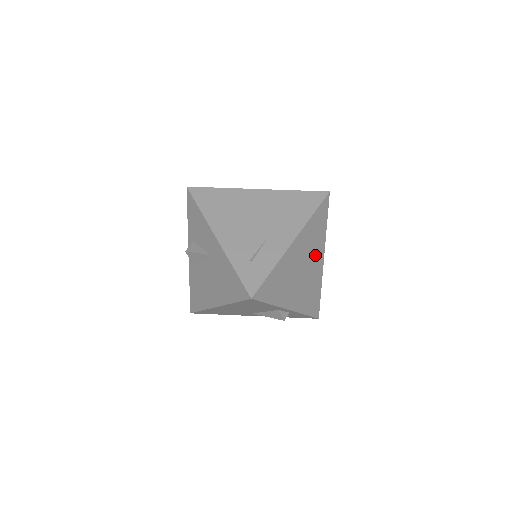
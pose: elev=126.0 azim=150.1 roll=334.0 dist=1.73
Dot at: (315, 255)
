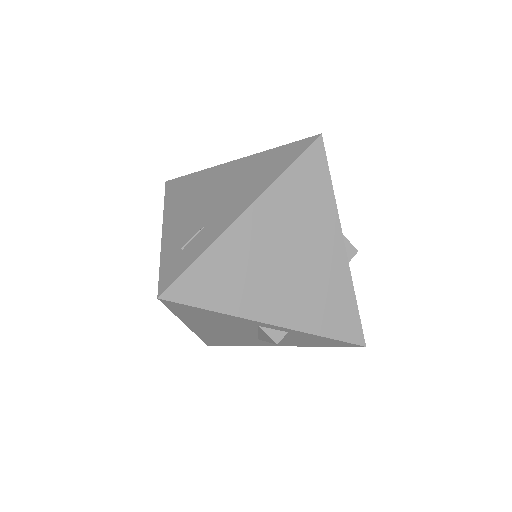
Dot at: (316, 237)
